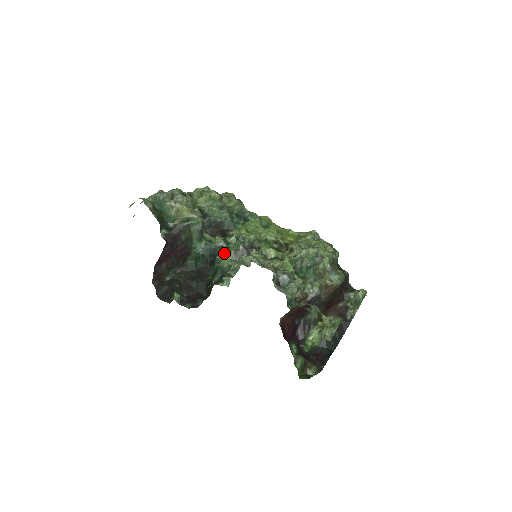
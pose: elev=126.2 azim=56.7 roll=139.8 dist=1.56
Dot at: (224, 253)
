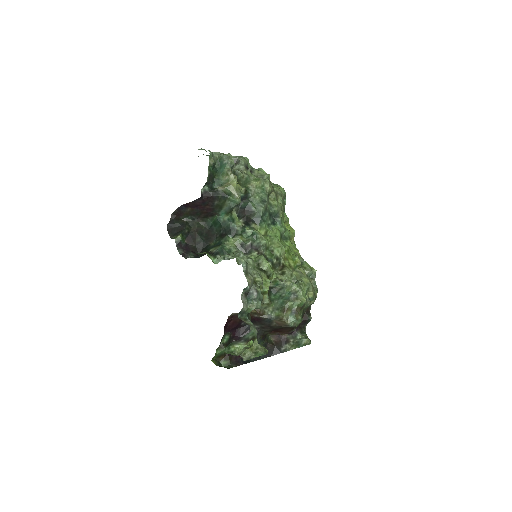
Dot at: (235, 237)
